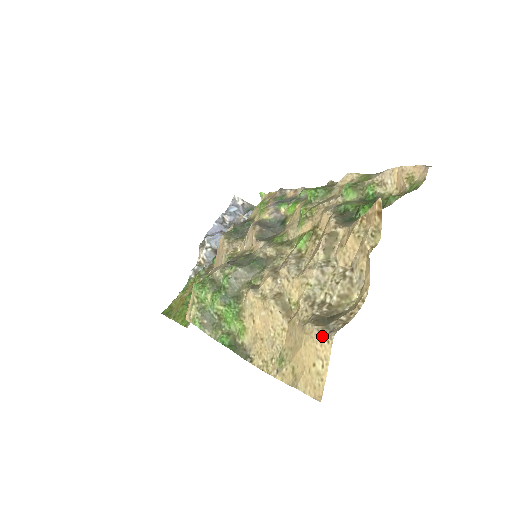
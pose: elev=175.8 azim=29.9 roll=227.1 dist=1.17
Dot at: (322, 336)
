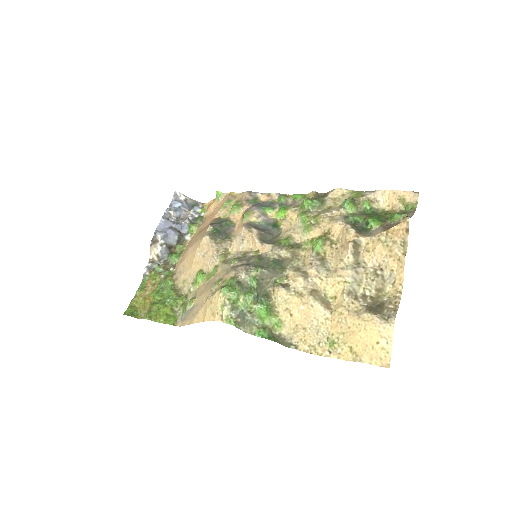
Dot at: (384, 321)
